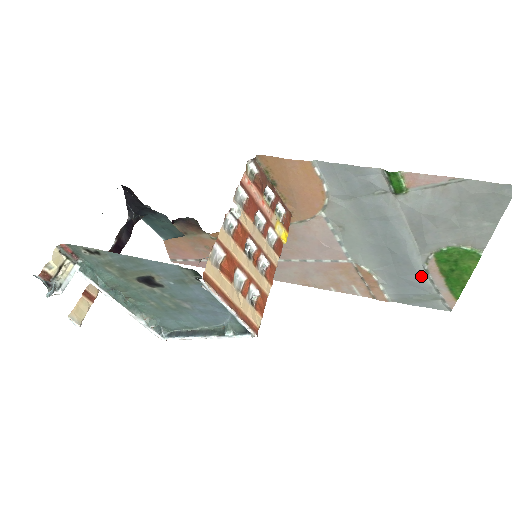
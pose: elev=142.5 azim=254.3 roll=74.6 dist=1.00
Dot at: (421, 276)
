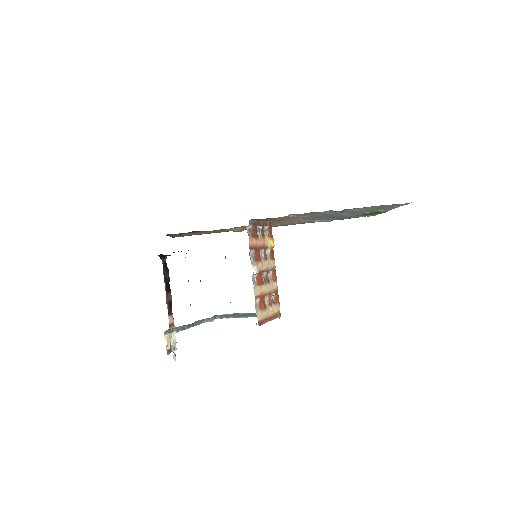
Dot at: (352, 216)
